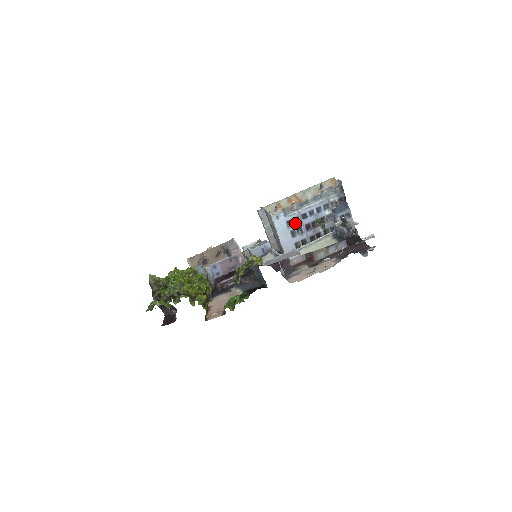
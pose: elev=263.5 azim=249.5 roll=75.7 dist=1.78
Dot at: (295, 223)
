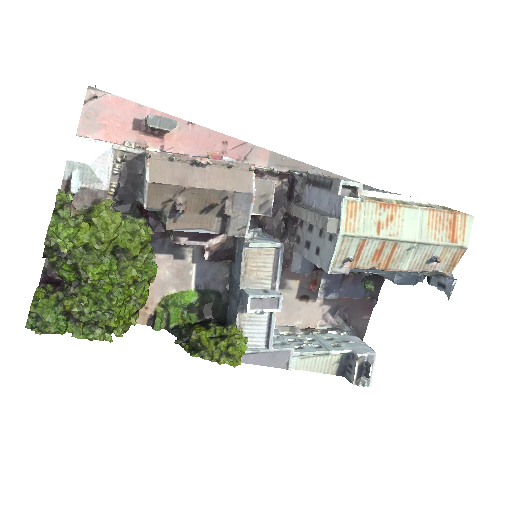
Dot at: occluded
